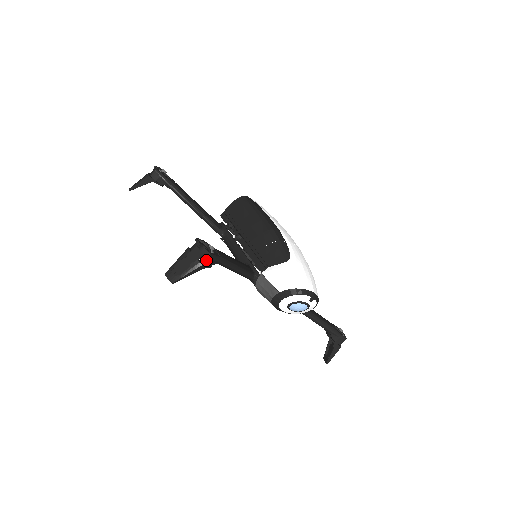
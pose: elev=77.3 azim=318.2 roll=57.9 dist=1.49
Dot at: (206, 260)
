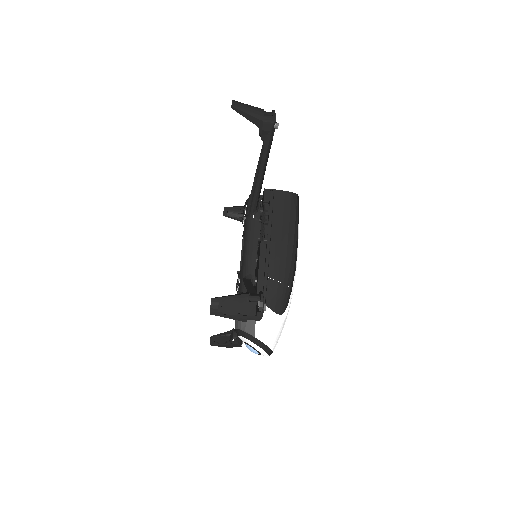
Dot at: (252, 319)
